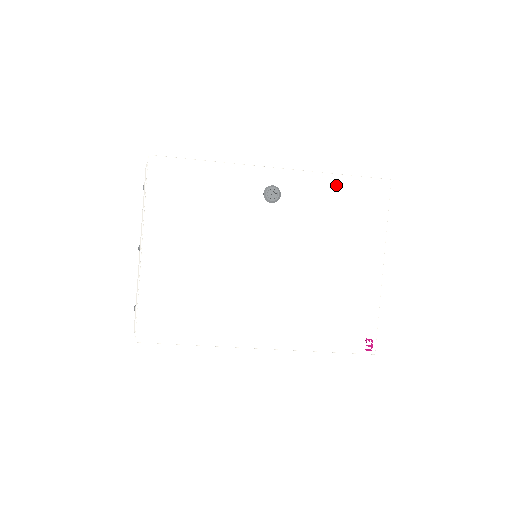
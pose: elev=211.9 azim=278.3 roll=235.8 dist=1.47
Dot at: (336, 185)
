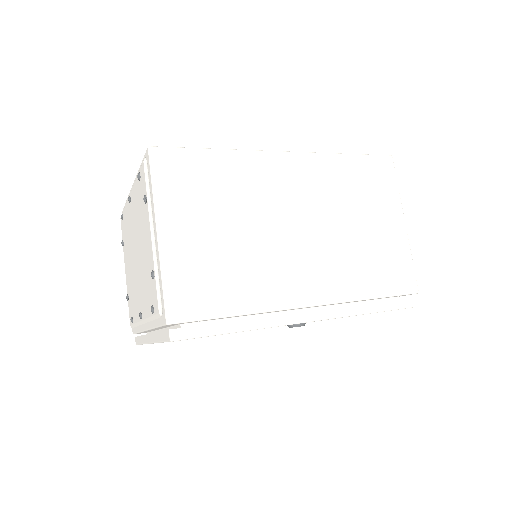
Dot at: occluded
